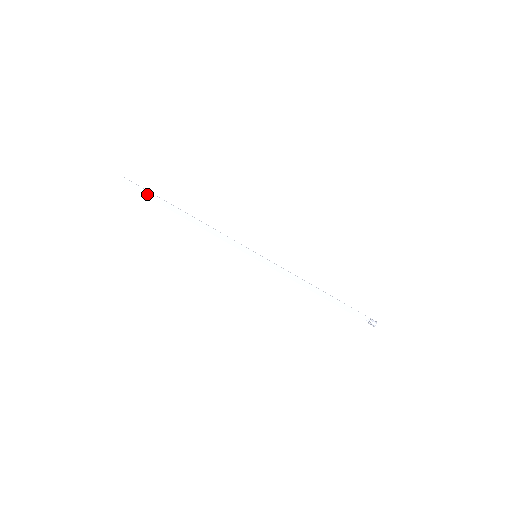
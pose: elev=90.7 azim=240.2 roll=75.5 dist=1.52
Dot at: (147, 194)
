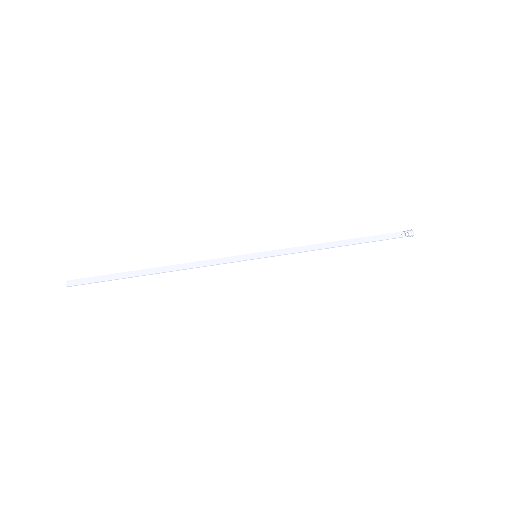
Dot at: (103, 279)
